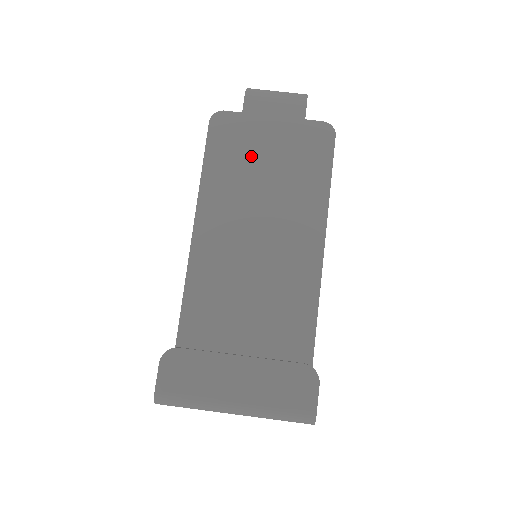
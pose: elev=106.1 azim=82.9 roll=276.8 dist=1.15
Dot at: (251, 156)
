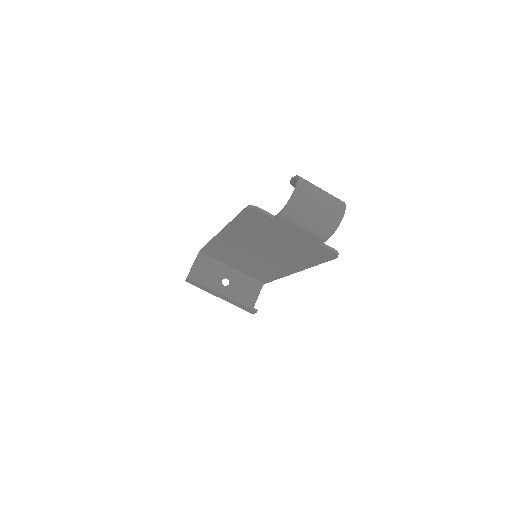
Dot at: (271, 234)
